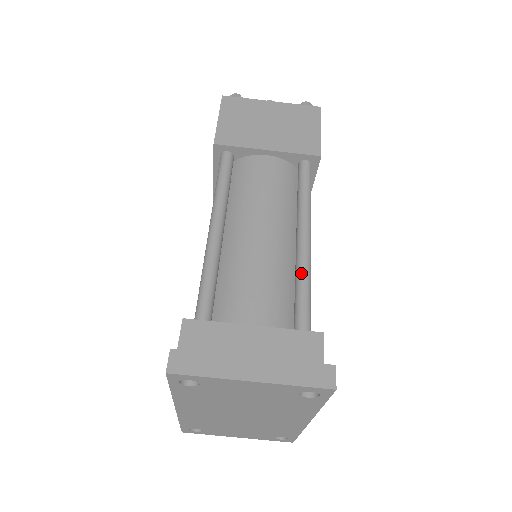
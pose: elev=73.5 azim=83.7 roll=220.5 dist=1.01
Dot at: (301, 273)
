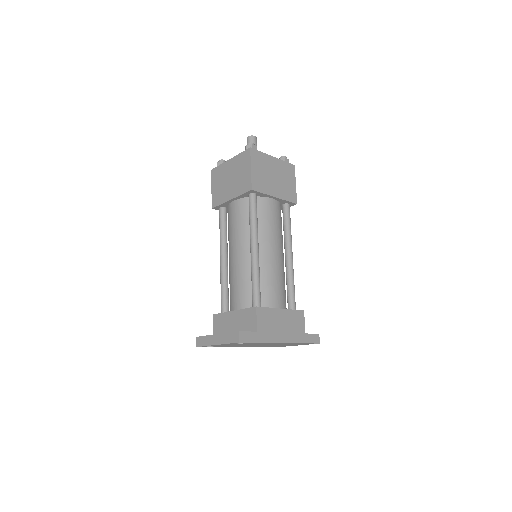
Dot at: (251, 273)
